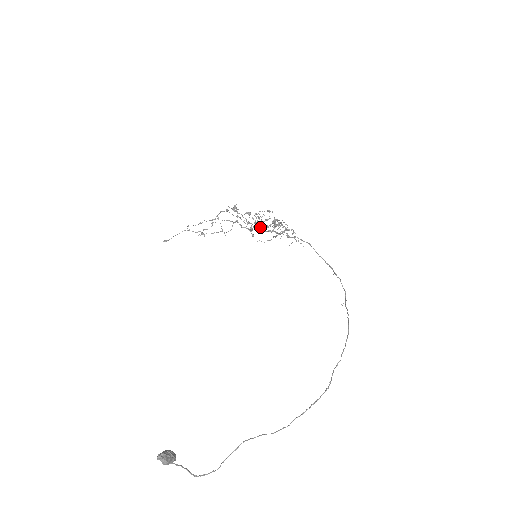
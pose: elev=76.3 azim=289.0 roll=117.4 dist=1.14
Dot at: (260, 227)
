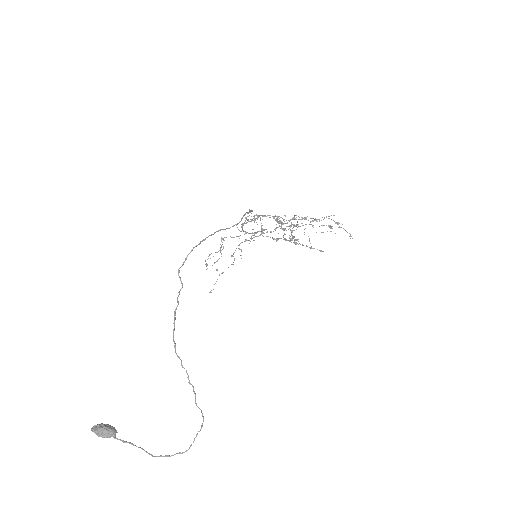
Dot at: (283, 235)
